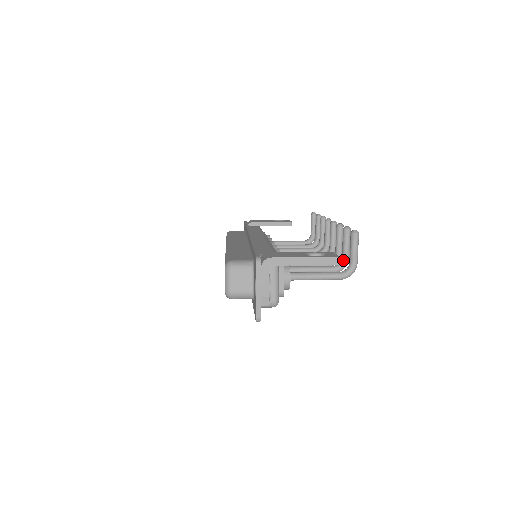
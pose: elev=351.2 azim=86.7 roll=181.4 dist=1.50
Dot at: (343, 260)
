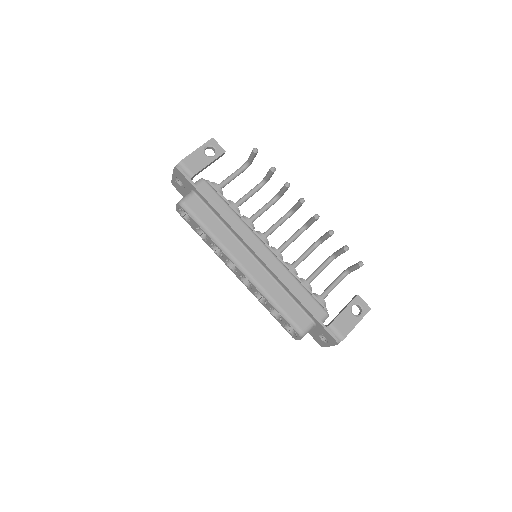
Dot at: (336, 257)
